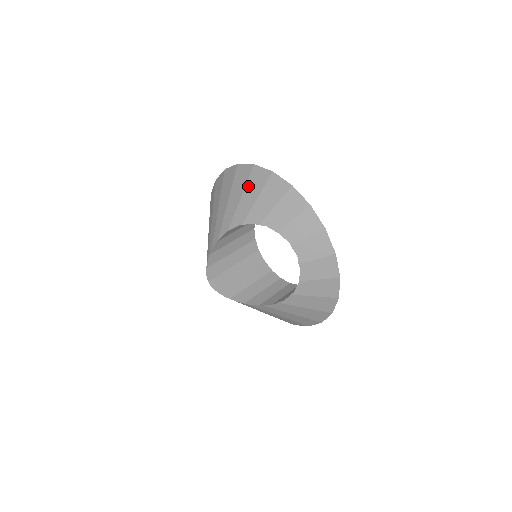
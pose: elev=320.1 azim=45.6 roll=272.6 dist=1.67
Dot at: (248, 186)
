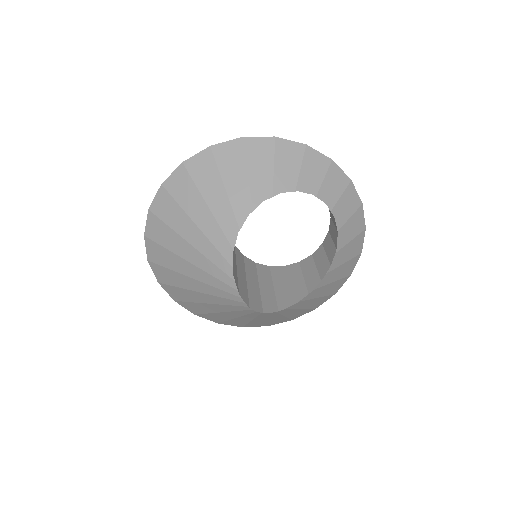
Dot at: (223, 170)
